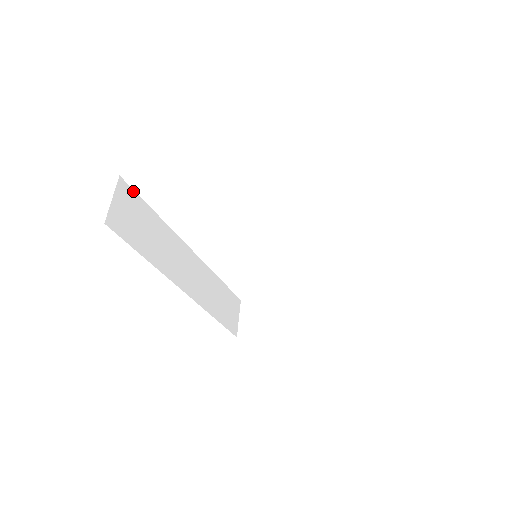
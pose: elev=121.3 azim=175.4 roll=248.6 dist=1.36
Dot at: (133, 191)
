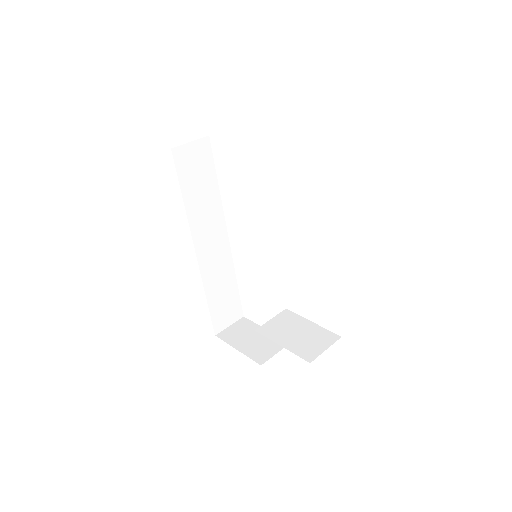
Dot at: (211, 153)
